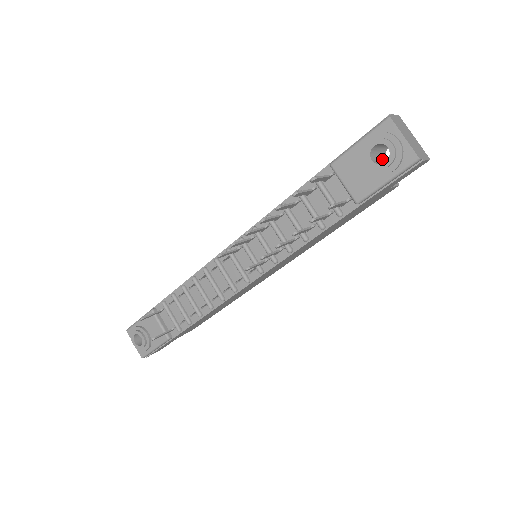
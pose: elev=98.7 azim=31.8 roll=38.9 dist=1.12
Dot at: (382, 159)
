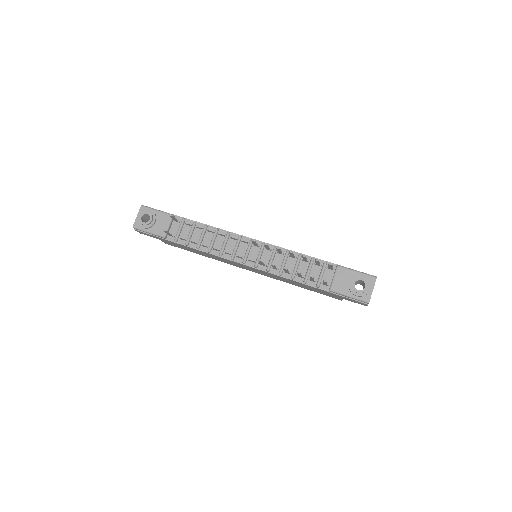
Dot at: occluded
